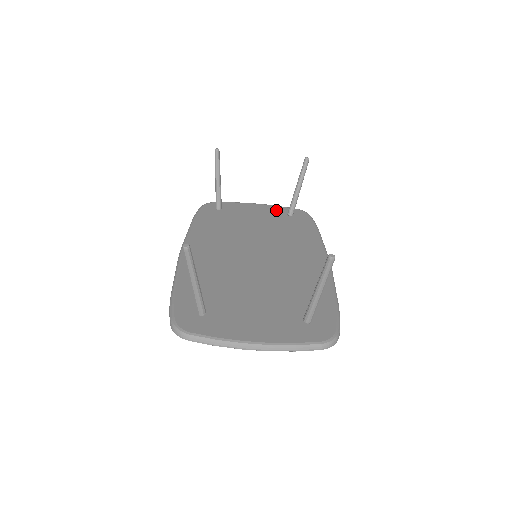
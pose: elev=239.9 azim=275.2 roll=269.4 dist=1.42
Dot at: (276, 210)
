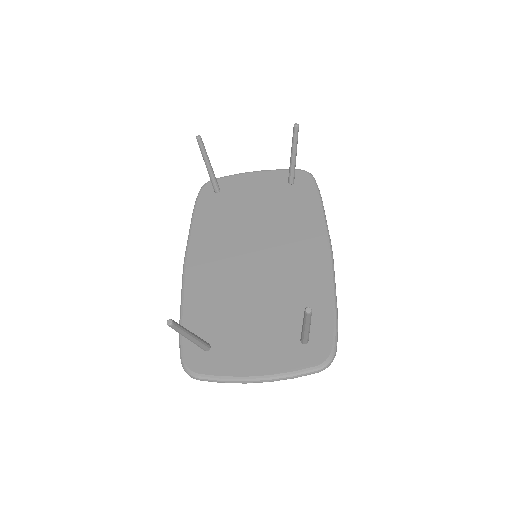
Dot at: (276, 178)
